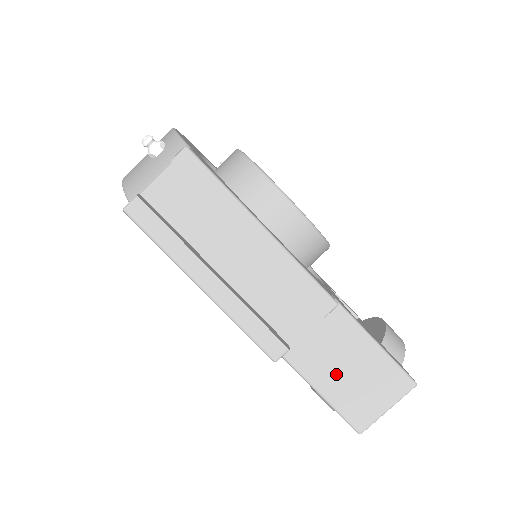
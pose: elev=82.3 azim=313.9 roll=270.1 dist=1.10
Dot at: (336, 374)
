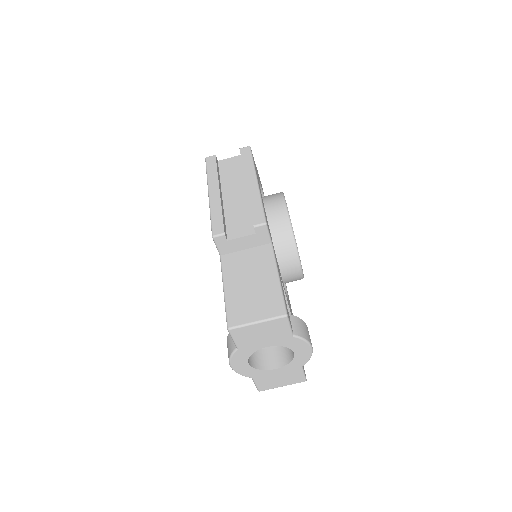
Dot at: (242, 284)
